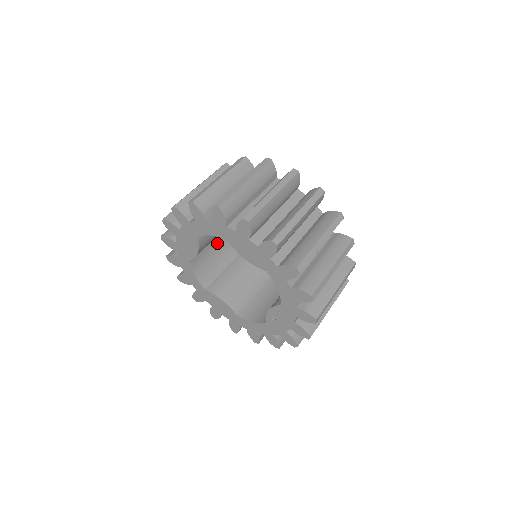
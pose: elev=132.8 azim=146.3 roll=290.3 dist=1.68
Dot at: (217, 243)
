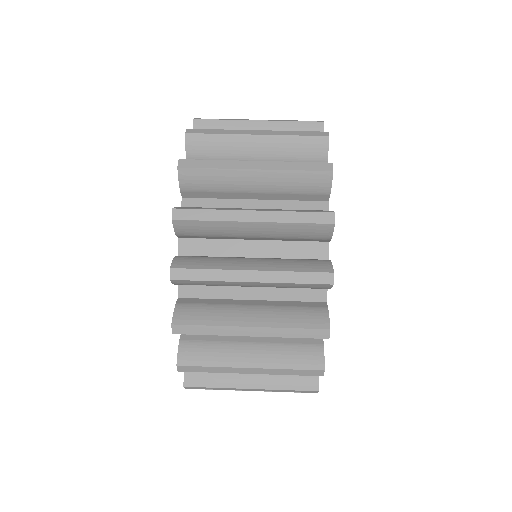
Dot at: occluded
